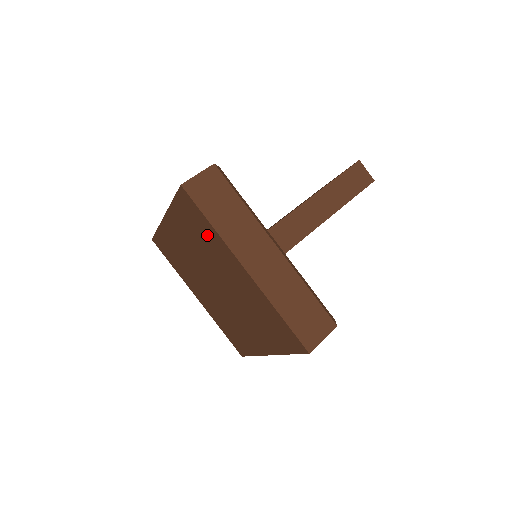
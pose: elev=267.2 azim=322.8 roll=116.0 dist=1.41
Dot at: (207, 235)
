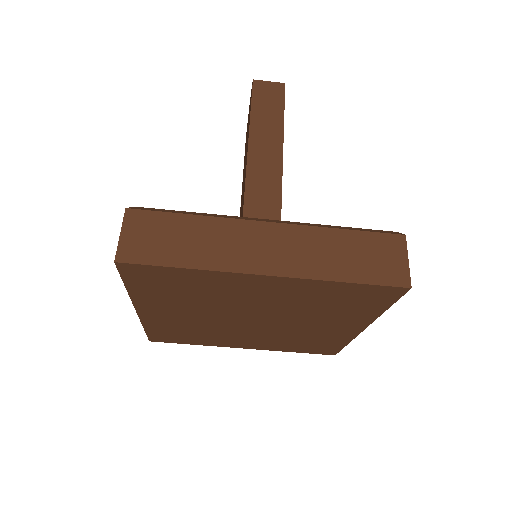
Dot at: (193, 283)
